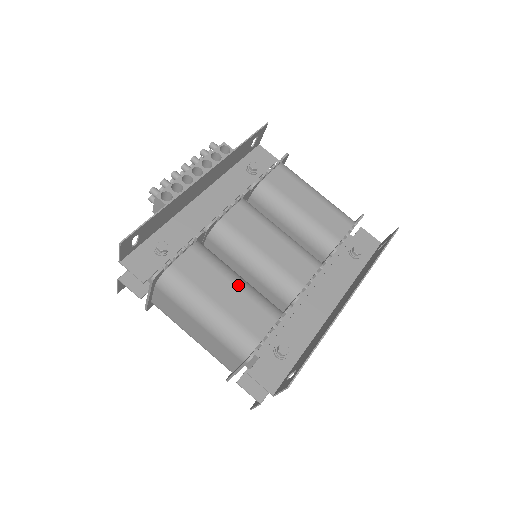
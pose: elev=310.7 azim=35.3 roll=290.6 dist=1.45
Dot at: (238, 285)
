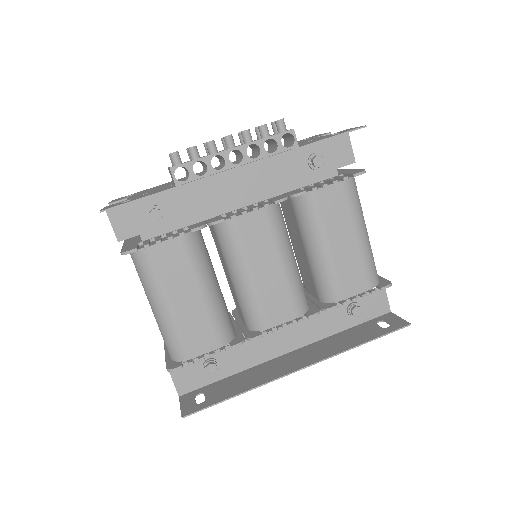
Dot at: (204, 297)
